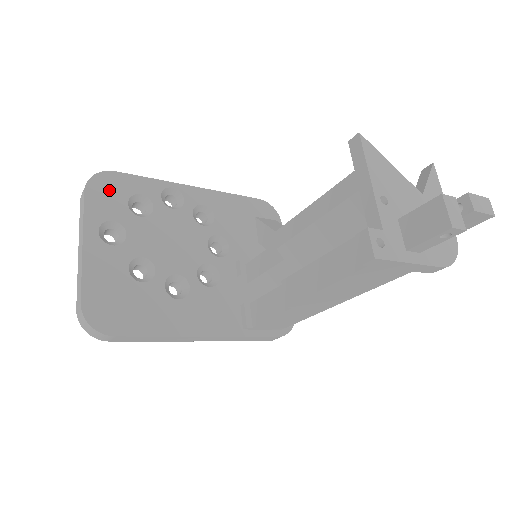
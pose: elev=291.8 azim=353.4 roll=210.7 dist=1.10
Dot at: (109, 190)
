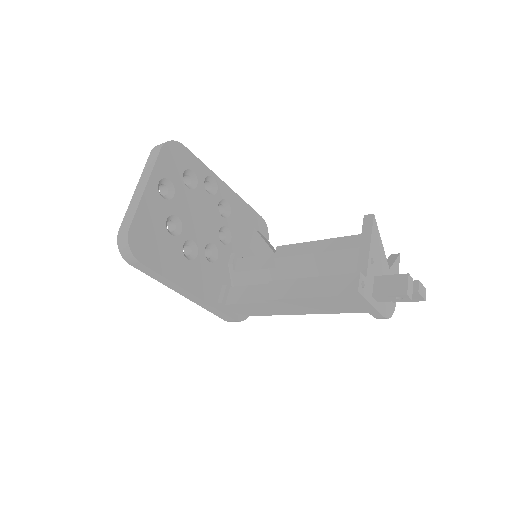
Dot at: (176, 157)
